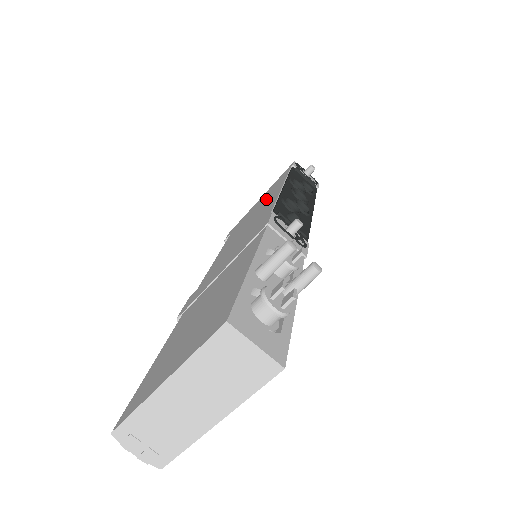
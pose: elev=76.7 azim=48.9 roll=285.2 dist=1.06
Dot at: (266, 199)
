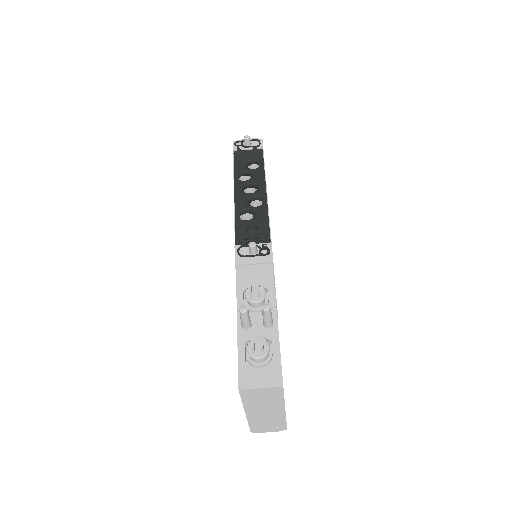
Dot at: occluded
